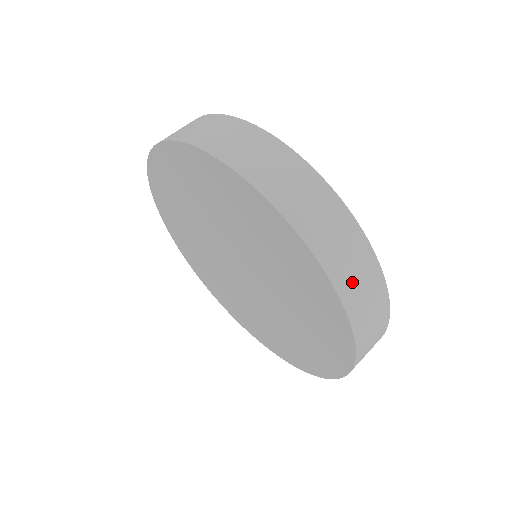
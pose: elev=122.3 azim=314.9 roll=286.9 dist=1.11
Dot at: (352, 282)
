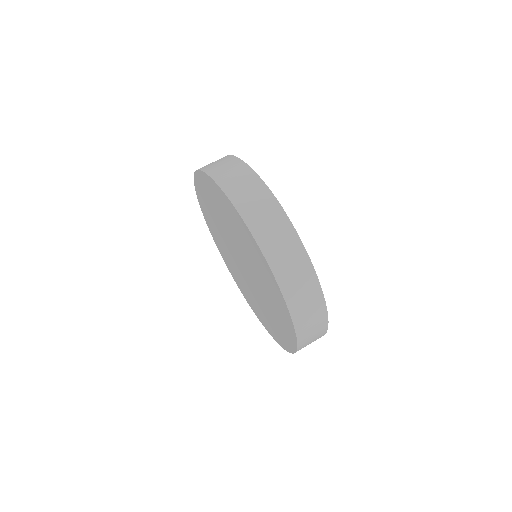
Dot at: (262, 225)
